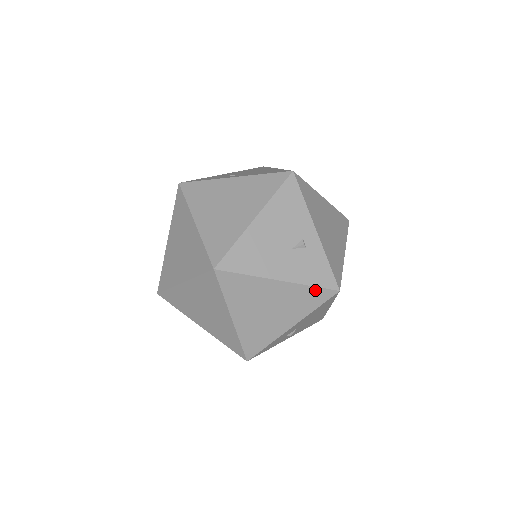
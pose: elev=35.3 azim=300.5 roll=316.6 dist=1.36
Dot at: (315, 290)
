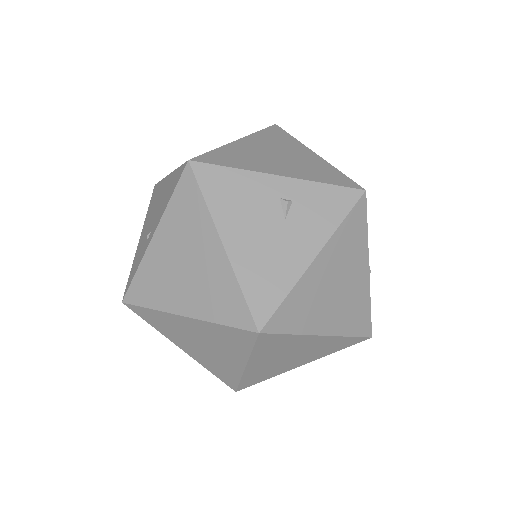
Dot at: (349, 220)
